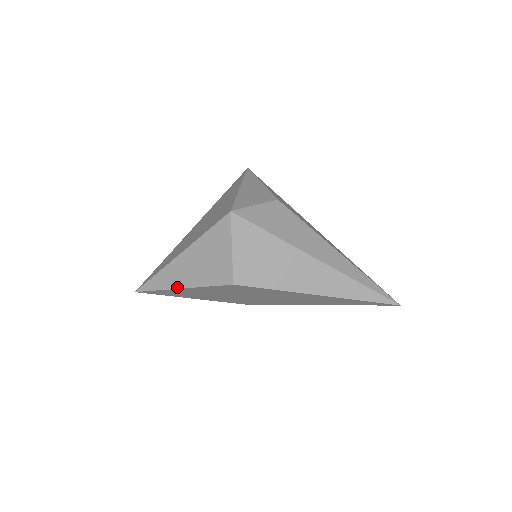
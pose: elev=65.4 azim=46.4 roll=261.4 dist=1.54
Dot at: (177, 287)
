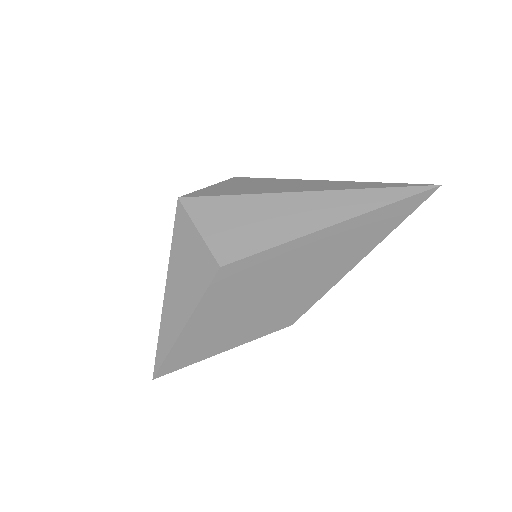
Dot at: (180, 330)
